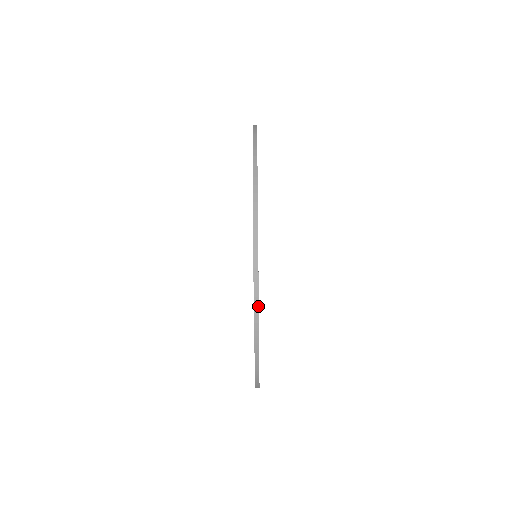
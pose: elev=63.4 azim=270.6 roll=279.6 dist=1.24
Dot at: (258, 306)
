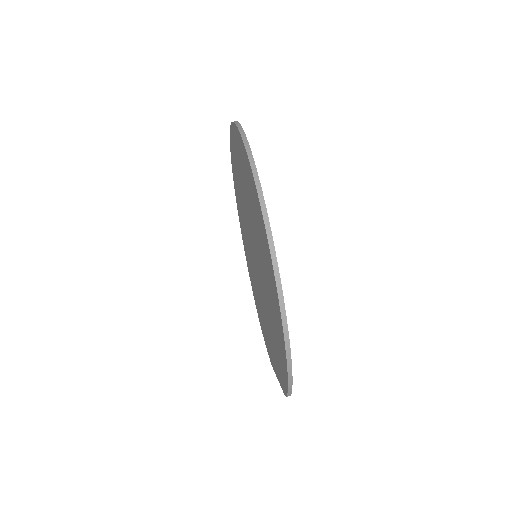
Dot at: (256, 170)
